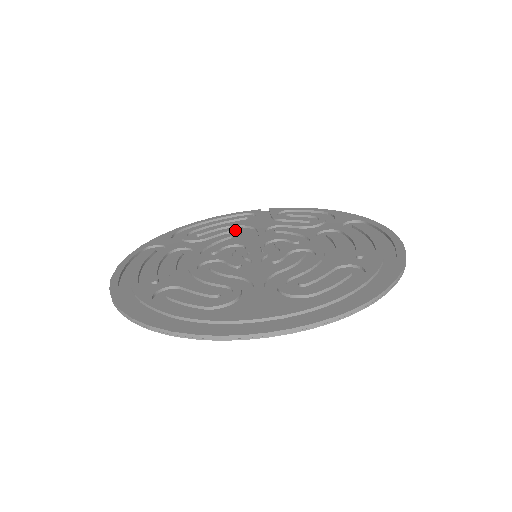
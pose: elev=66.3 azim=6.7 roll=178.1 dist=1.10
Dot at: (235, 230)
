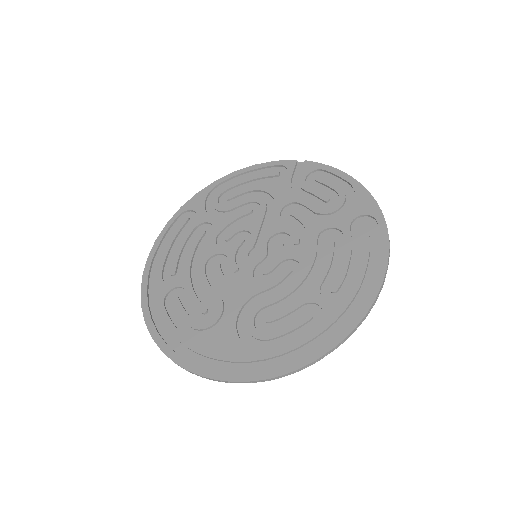
Dot at: (257, 202)
